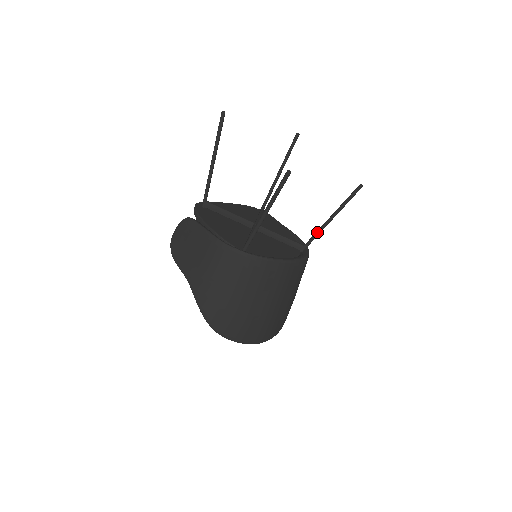
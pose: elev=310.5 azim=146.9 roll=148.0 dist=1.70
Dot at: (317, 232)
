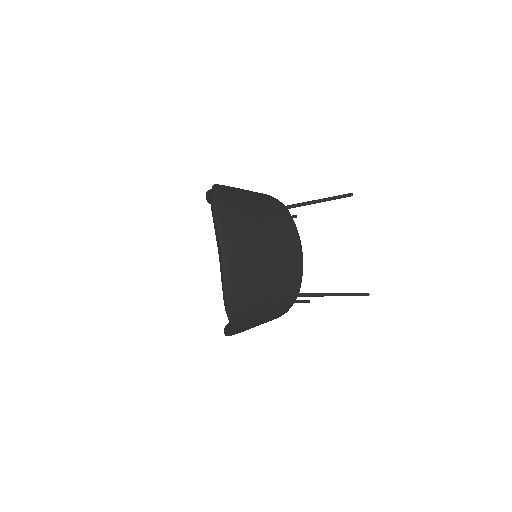
Dot at: (314, 293)
